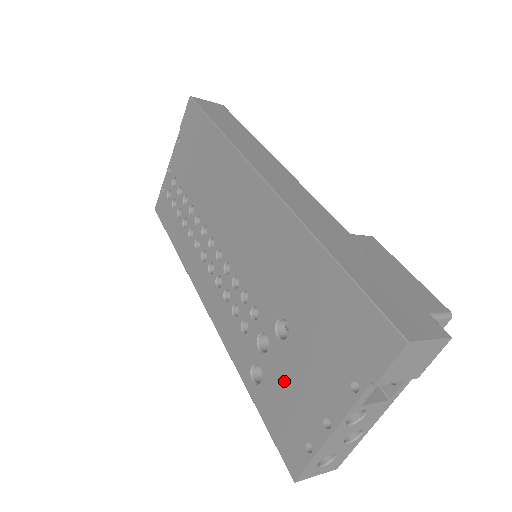
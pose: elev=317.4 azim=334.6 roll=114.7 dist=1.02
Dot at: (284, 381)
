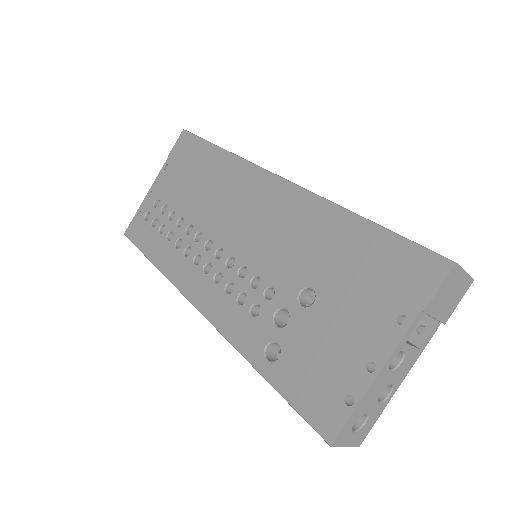
Dot at: (312, 345)
